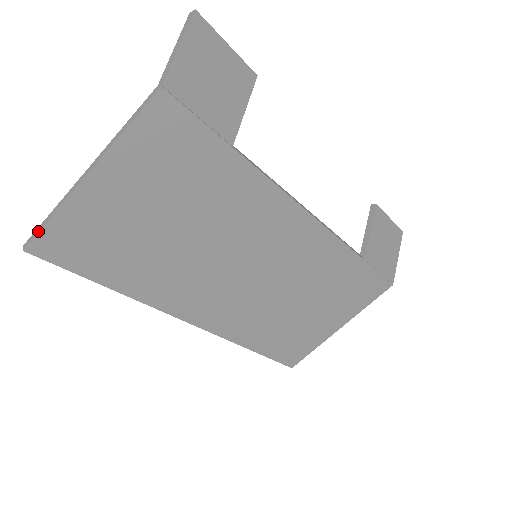
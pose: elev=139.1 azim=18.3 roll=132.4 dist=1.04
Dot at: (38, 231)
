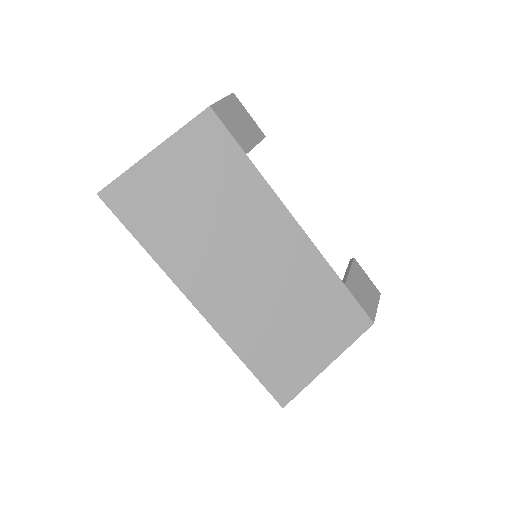
Dot at: (111, 182)
